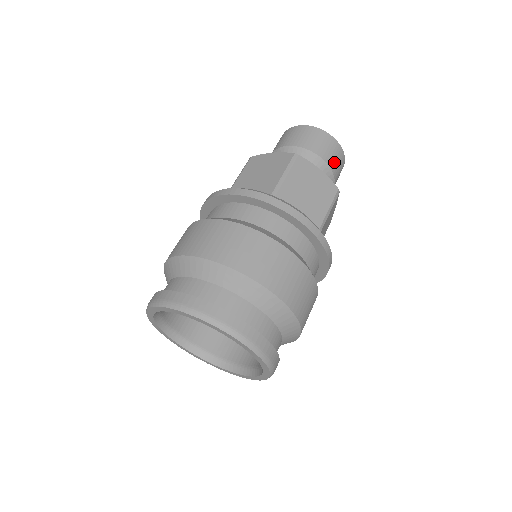
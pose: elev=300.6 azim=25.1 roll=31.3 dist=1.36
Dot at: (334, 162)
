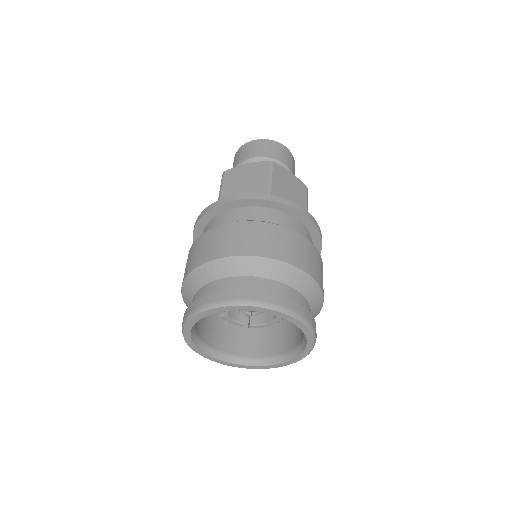
Dot at: (292, 167)
